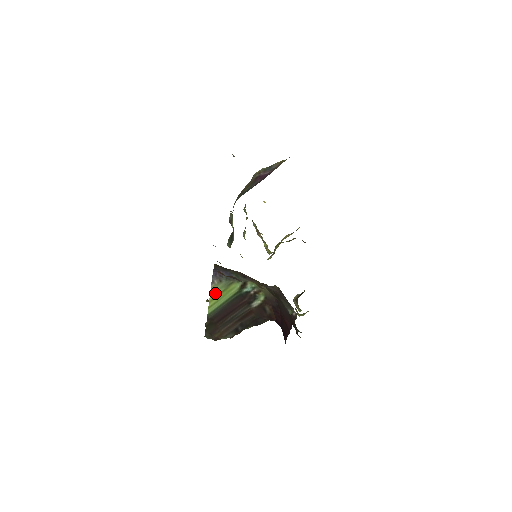
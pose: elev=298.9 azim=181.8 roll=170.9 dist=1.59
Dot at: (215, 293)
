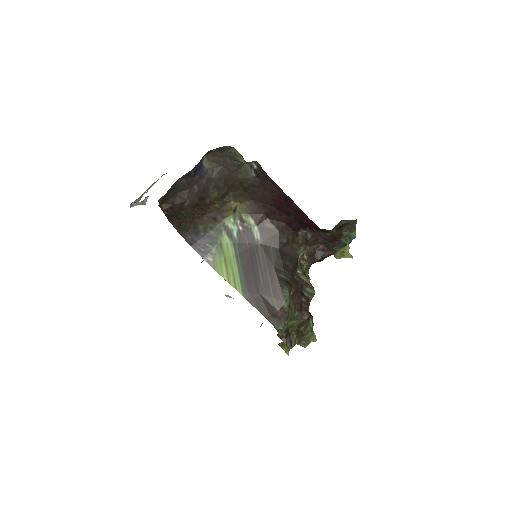
Dot at: (222, 270)
